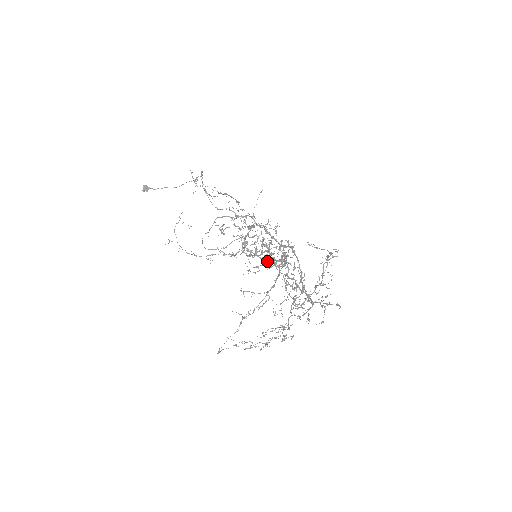
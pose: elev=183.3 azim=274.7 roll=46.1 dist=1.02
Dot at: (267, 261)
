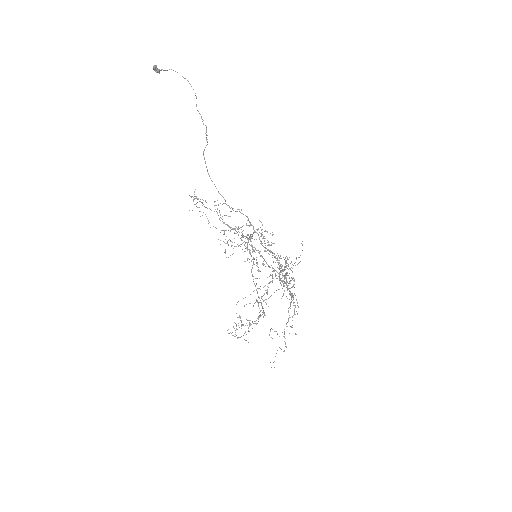
Dot at: (245, 332)
